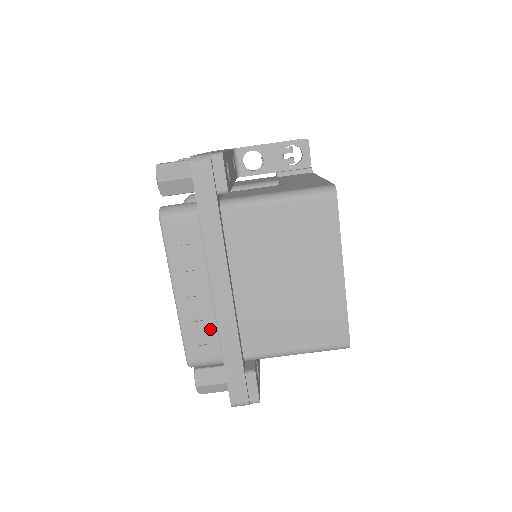
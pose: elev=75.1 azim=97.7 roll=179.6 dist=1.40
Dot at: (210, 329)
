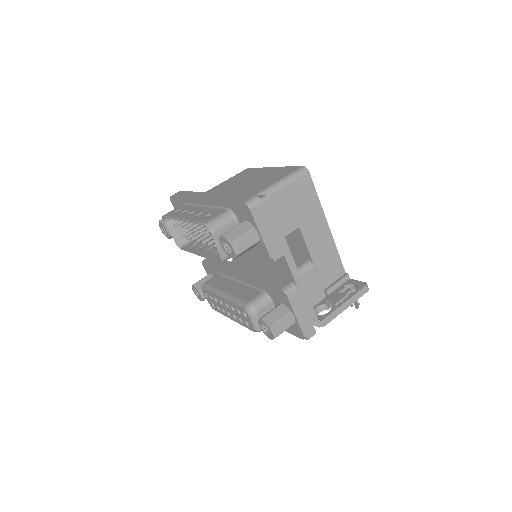
Dot at: (211, 211)
